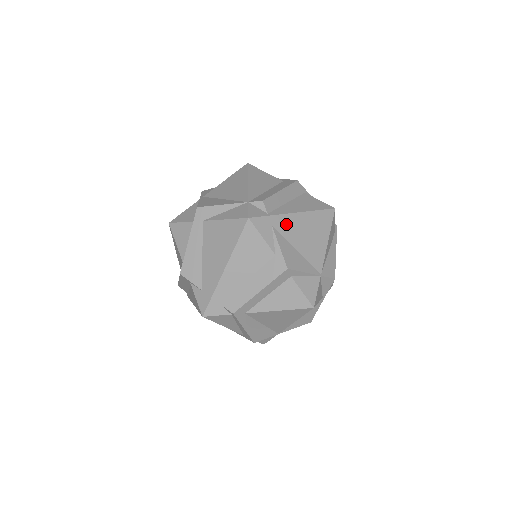
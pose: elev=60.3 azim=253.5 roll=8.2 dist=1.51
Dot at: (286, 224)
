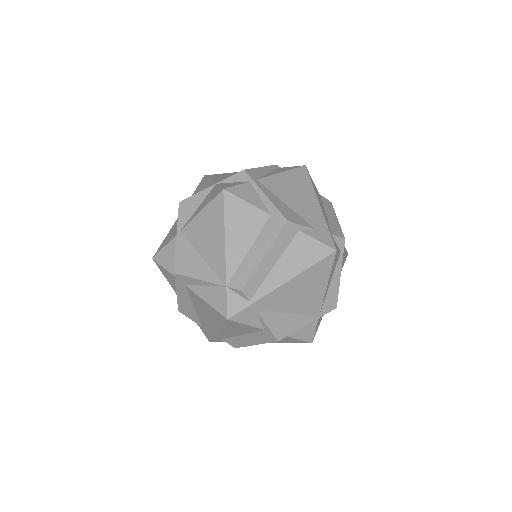
Dot at: (273, 300)
